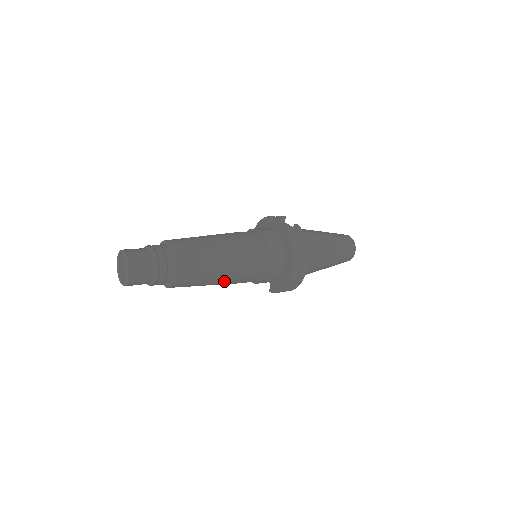
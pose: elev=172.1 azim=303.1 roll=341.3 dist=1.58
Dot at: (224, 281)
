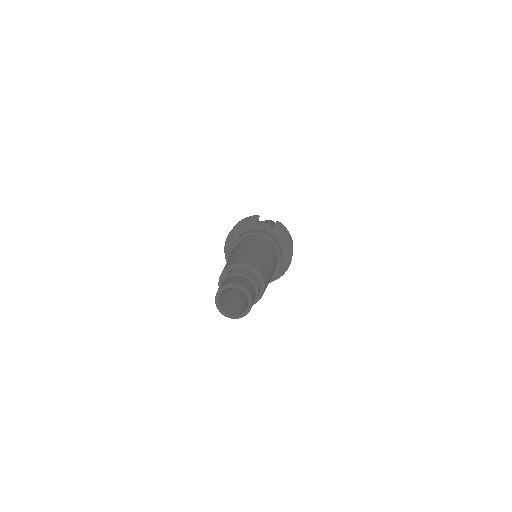
Dot at: occluded
